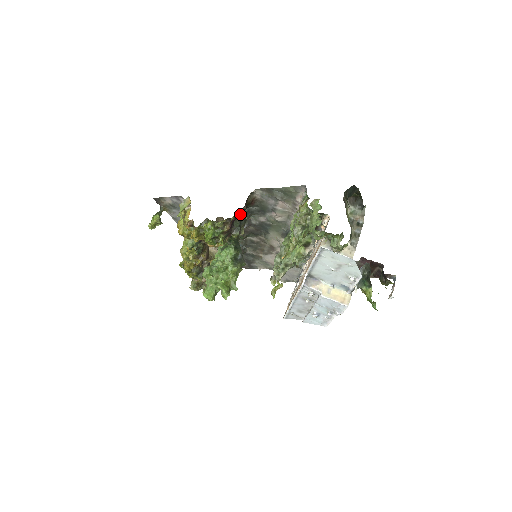
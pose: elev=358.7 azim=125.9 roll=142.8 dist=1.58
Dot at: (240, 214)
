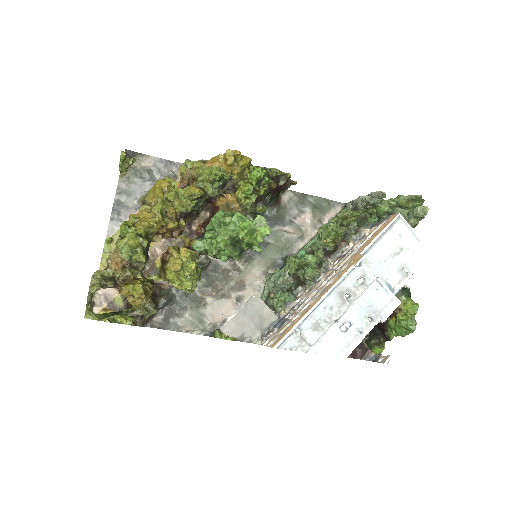
Dot at: occluded
